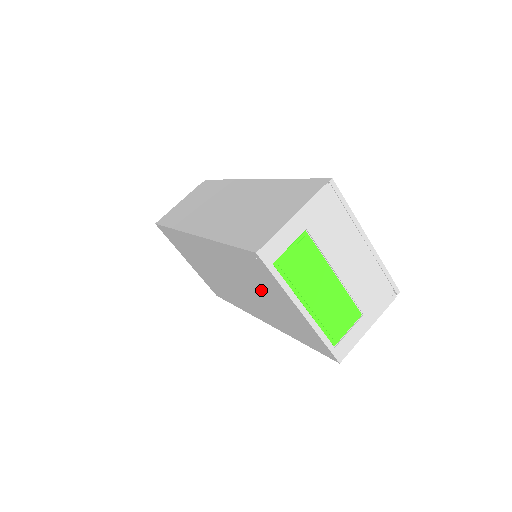
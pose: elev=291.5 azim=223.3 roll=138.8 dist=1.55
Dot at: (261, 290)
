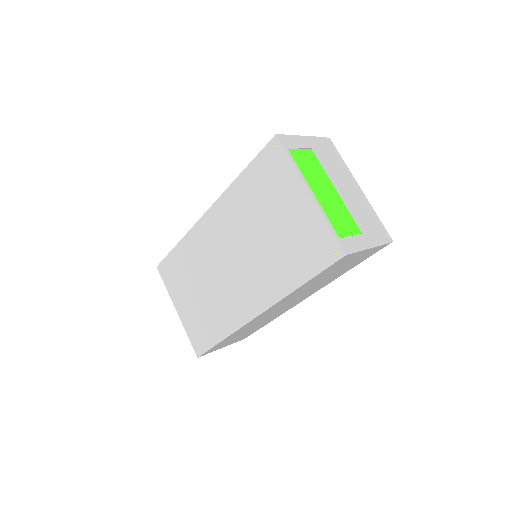
Dot at: (268, 217)
